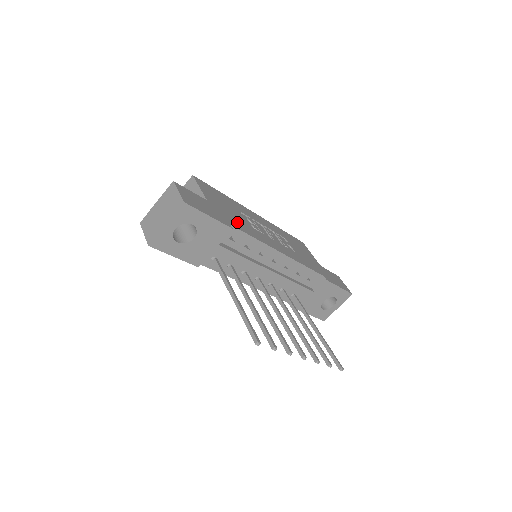
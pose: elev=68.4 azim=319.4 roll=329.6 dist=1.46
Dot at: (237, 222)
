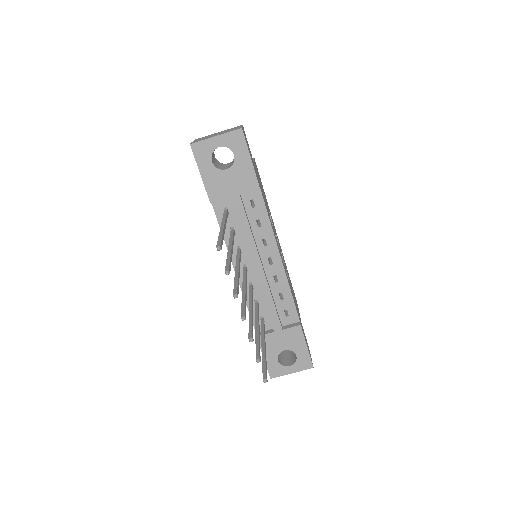
Dot at: (264, 199)
